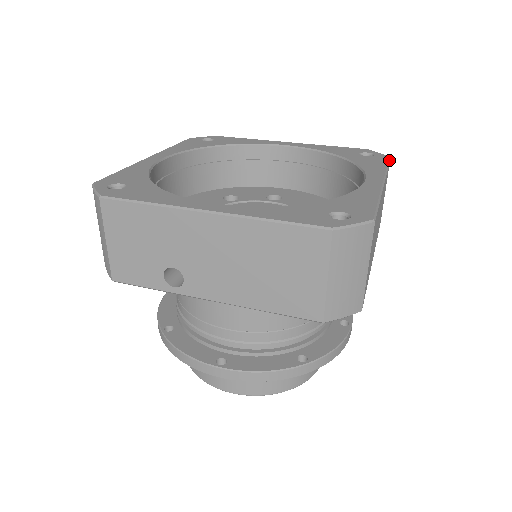
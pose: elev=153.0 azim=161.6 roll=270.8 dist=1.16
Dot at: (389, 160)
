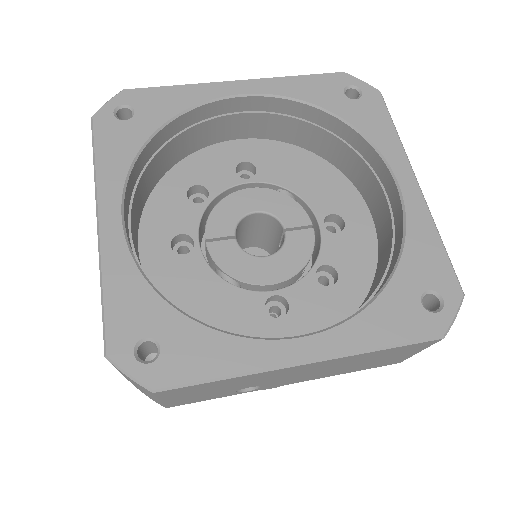
Dot at: occluded
